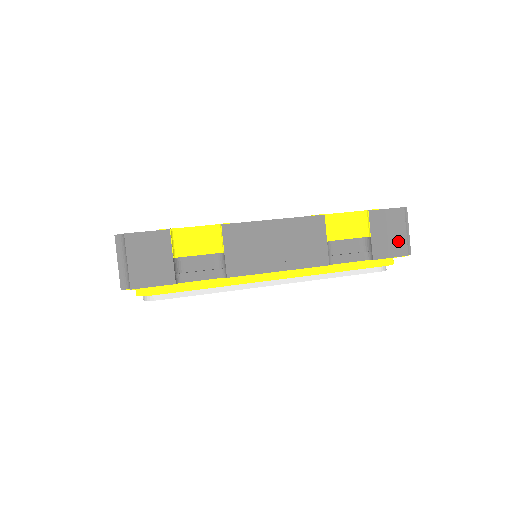
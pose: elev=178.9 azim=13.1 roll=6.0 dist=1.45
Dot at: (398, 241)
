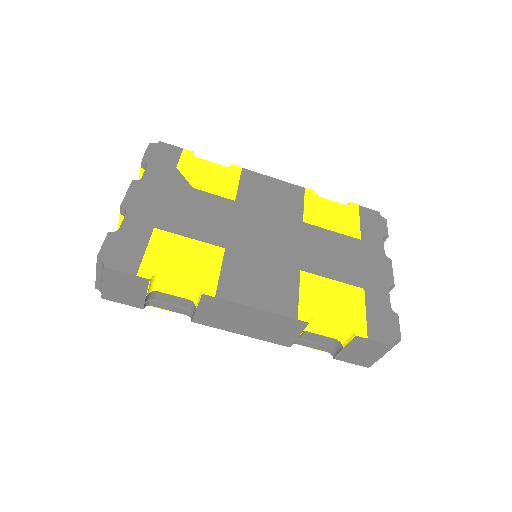
Dot at: (367, 359)
